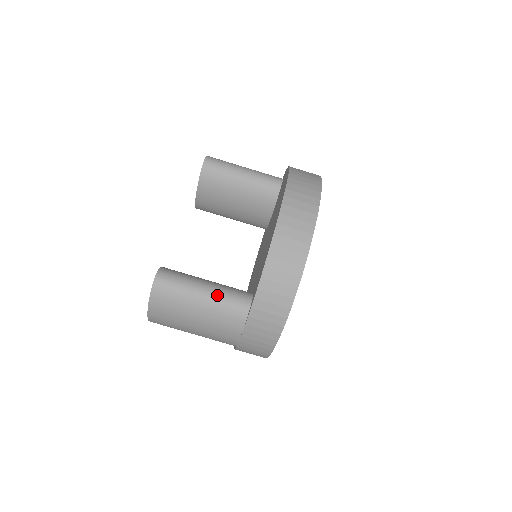
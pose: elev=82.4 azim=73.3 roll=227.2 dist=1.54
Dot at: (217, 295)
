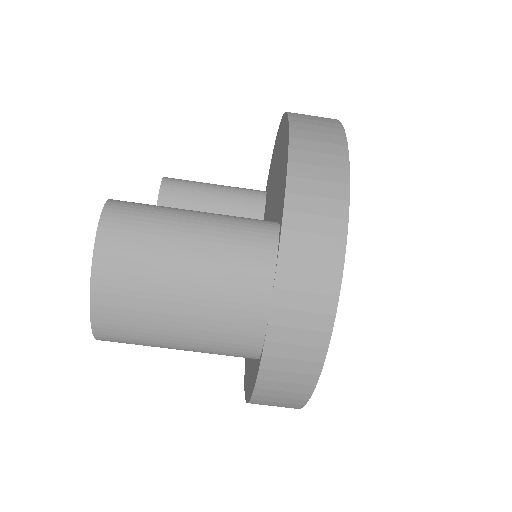
Dot at: (219, 216)
